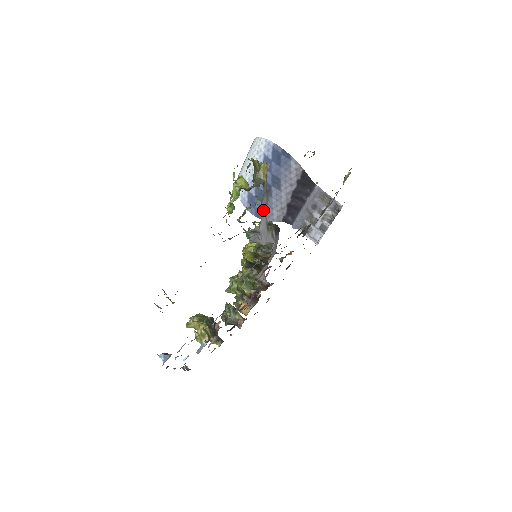
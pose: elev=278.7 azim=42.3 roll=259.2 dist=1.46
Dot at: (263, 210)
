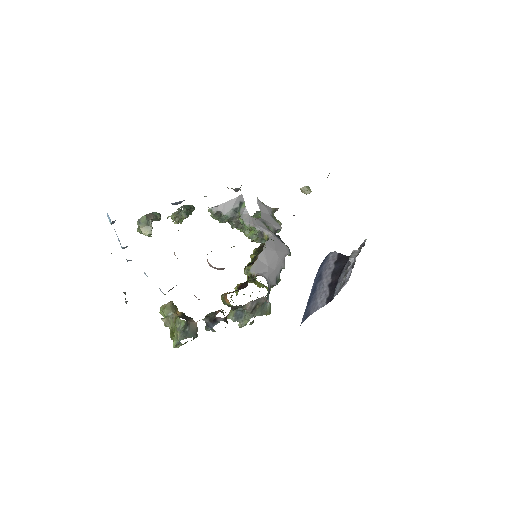
Dot at: (263, 217)
